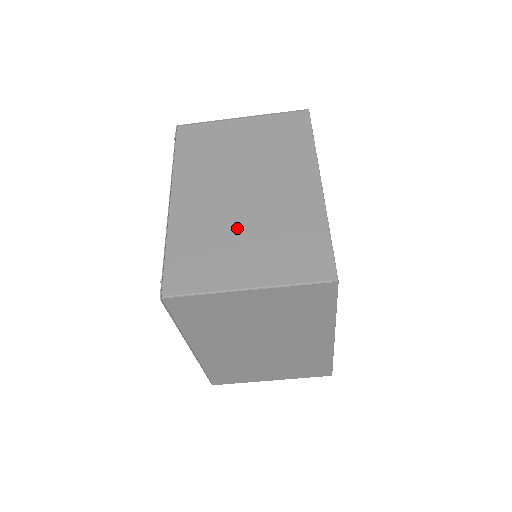
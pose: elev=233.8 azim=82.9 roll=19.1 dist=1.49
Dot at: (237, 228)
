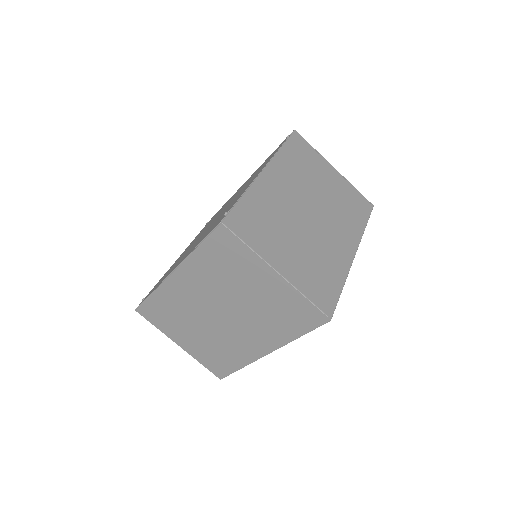
Dot at: (293, 230)
